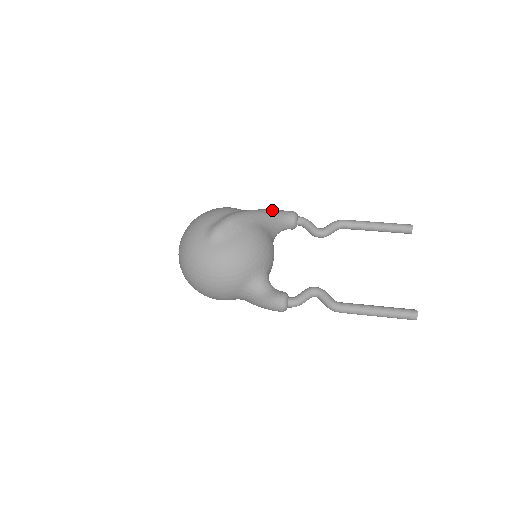
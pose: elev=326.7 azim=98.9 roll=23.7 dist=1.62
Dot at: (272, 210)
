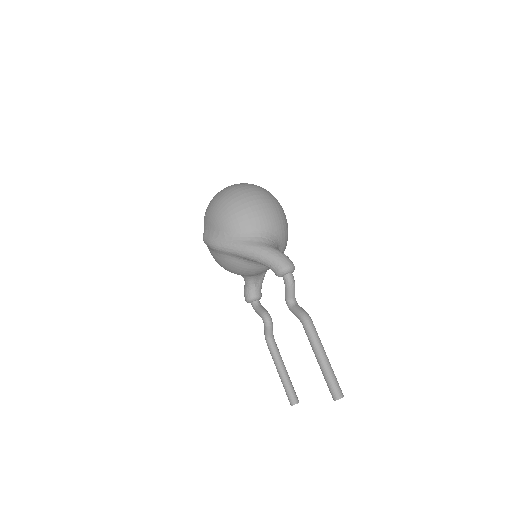
Dot at: (258, 255)
